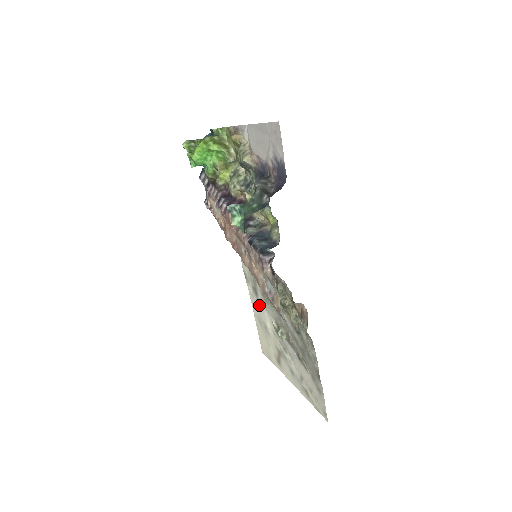
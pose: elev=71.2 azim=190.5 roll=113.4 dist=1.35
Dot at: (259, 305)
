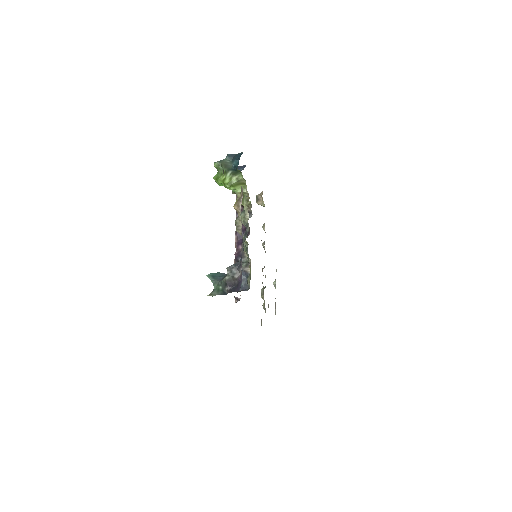
Dot at: occluded
